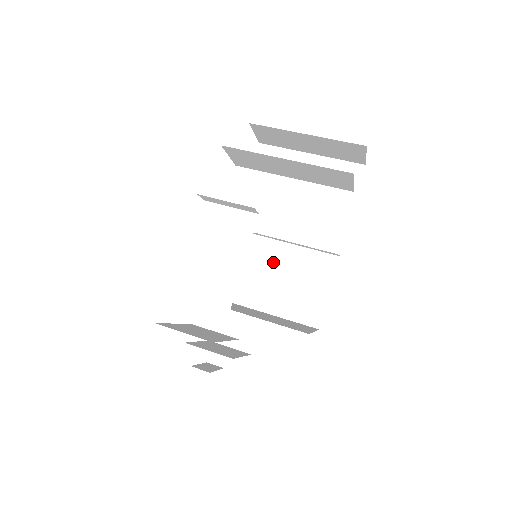
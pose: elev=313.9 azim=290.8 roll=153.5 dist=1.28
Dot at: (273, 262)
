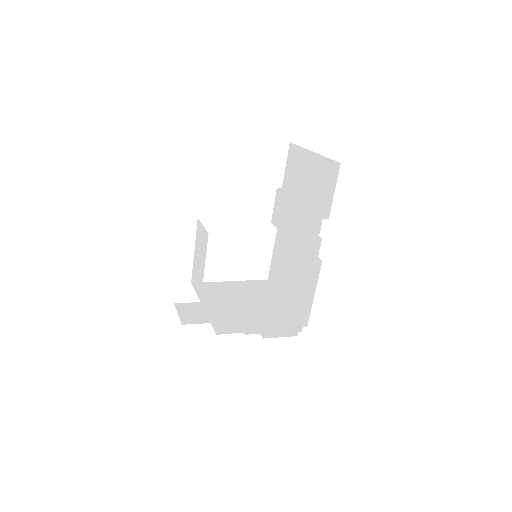
Dot at: (292, 257)
